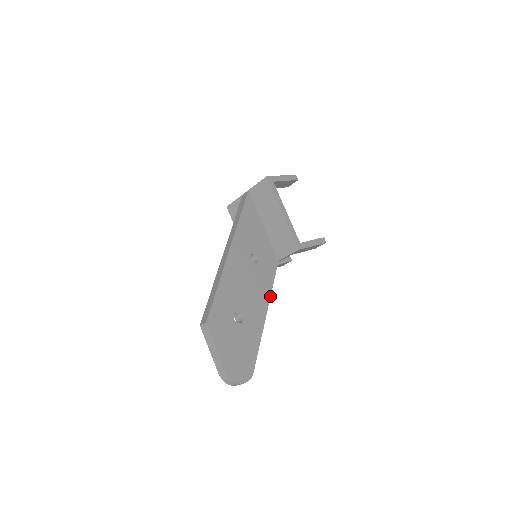
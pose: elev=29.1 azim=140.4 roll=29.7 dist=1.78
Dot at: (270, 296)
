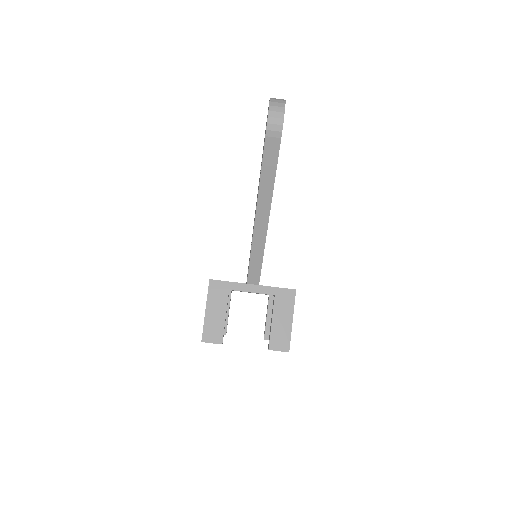
Dot at: occluded
